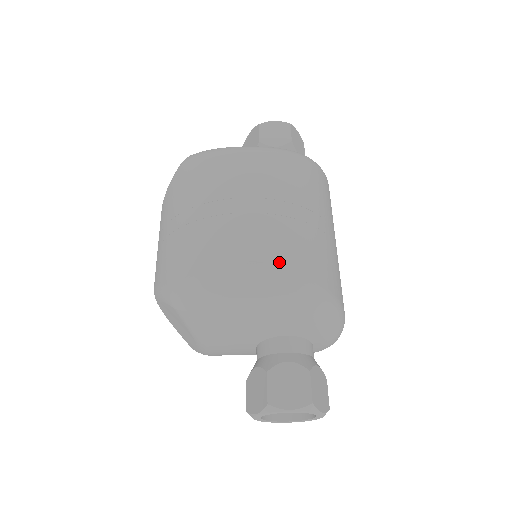
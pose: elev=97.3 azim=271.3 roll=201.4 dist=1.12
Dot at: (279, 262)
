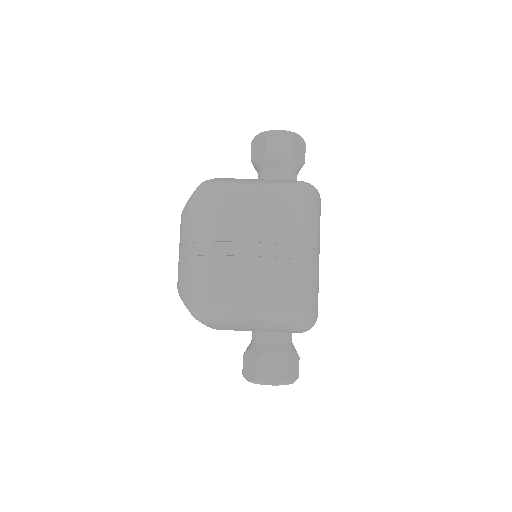
Dot at: (270, 298)
